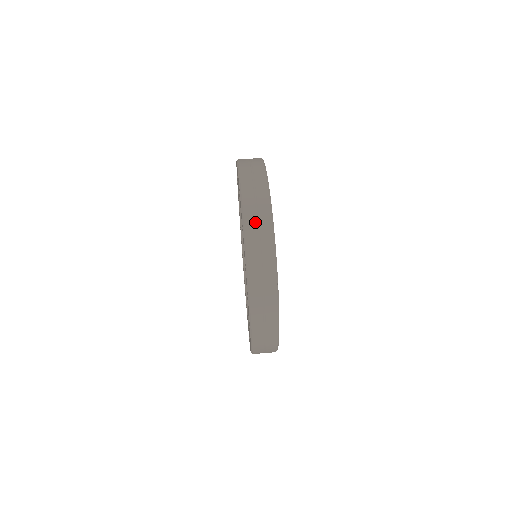
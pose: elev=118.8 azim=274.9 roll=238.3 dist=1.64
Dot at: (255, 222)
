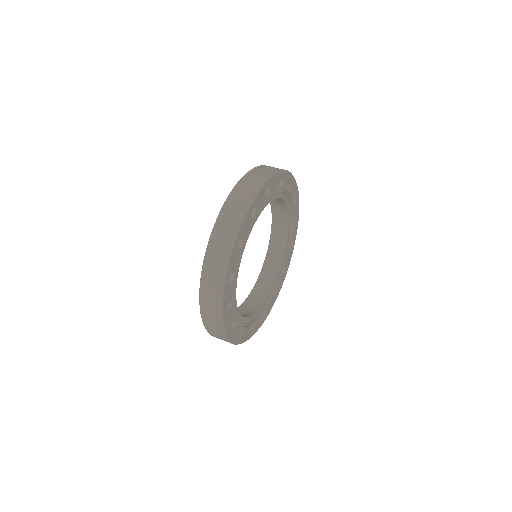
Dot at: (234, 204)
